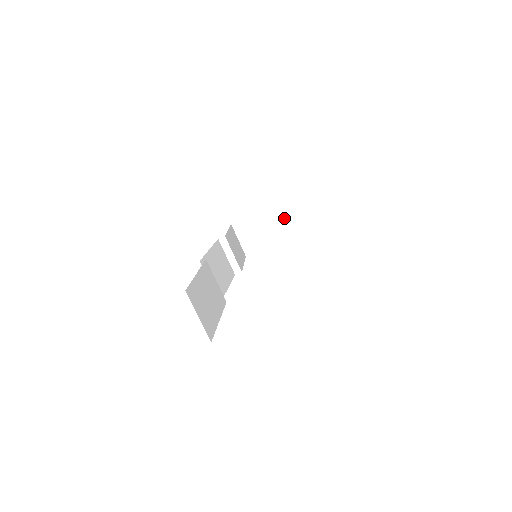
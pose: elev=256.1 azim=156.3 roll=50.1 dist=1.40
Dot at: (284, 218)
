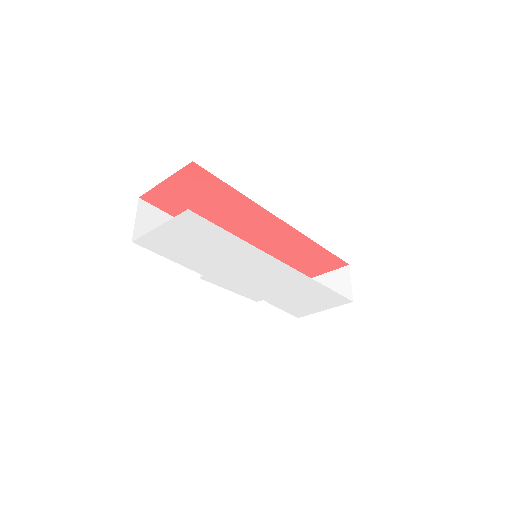
Dot at: (342, 282)
